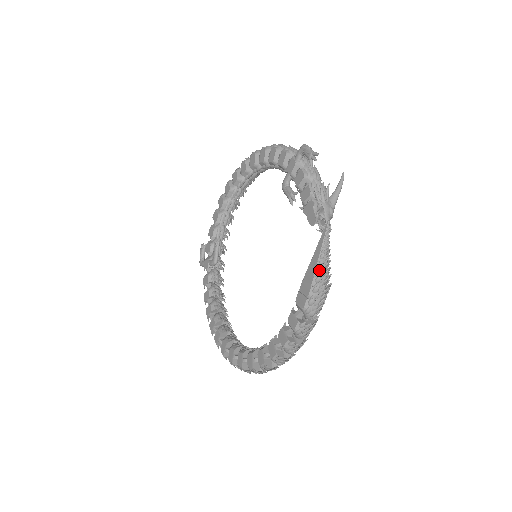
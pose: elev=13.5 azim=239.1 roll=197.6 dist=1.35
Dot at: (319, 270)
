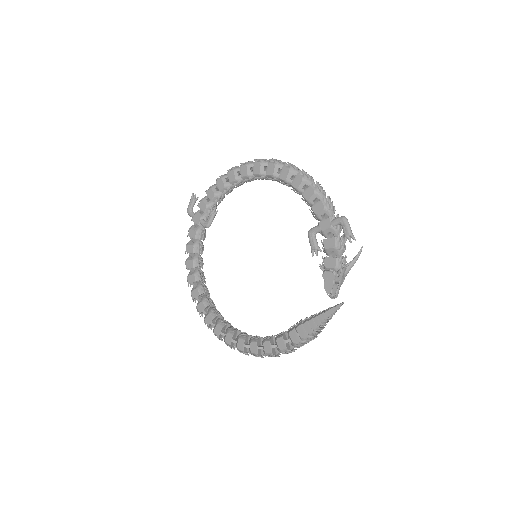
Dot at: (319, 328)
